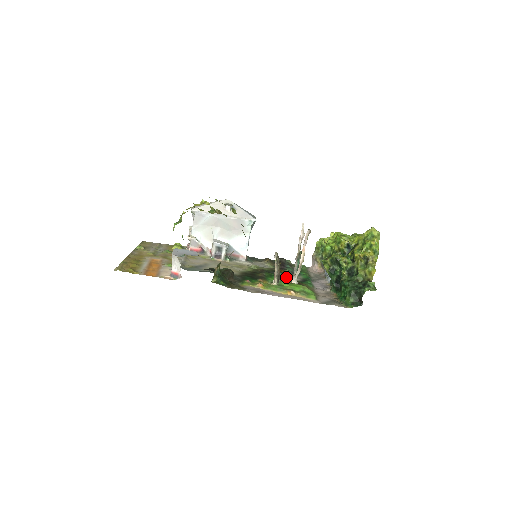
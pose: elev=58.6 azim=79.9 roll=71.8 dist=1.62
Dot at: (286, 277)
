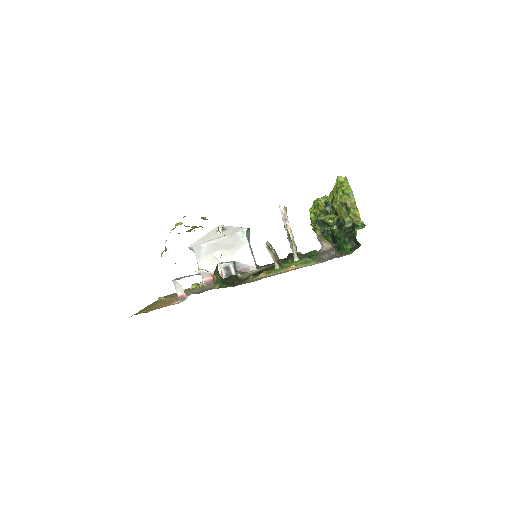
Dot at: (288, 260)
